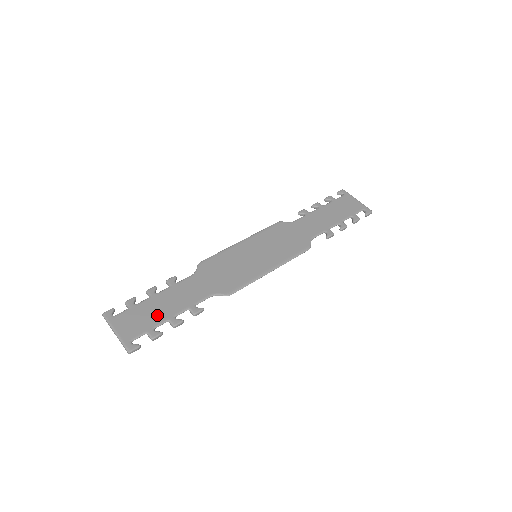
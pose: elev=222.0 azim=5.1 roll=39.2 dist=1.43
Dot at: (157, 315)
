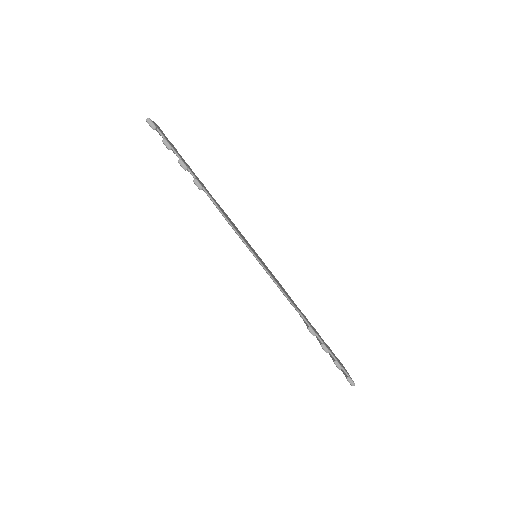
Dot at: occluded
